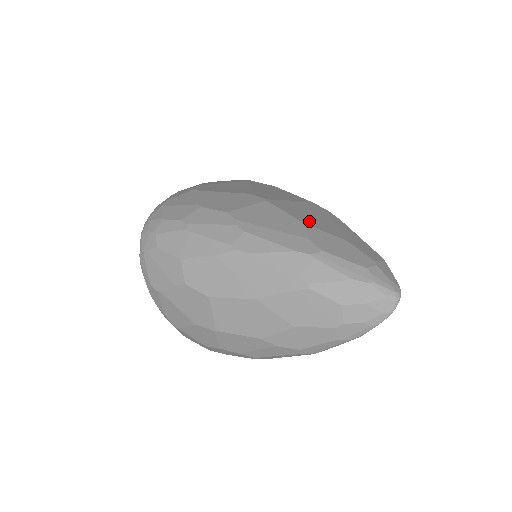
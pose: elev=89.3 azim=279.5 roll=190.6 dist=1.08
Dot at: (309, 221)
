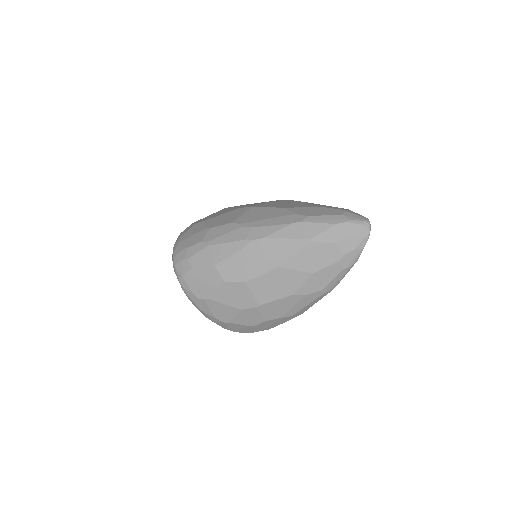
Dot at: (288, 206)
